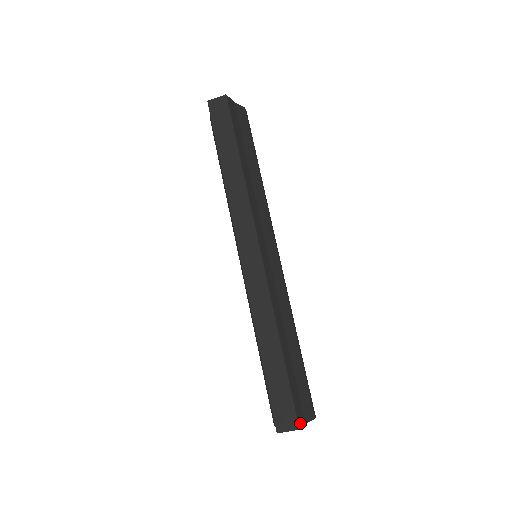
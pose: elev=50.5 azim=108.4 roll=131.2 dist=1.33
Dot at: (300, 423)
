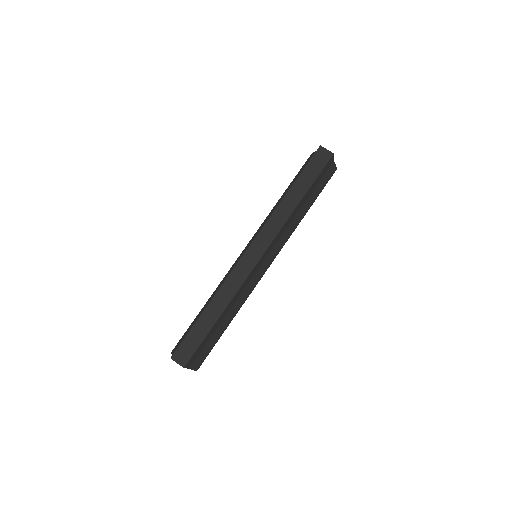
Dot at: (187, 365)
